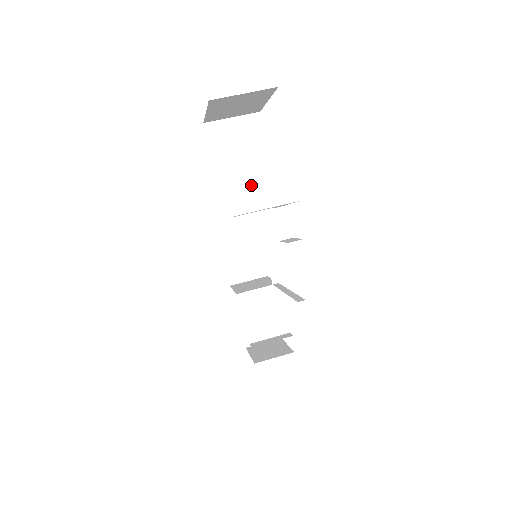
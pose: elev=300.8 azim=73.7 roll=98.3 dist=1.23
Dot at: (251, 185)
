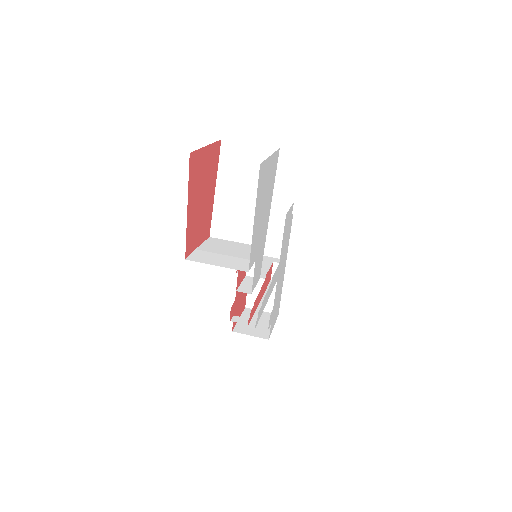
Dot at: (242, 216)
